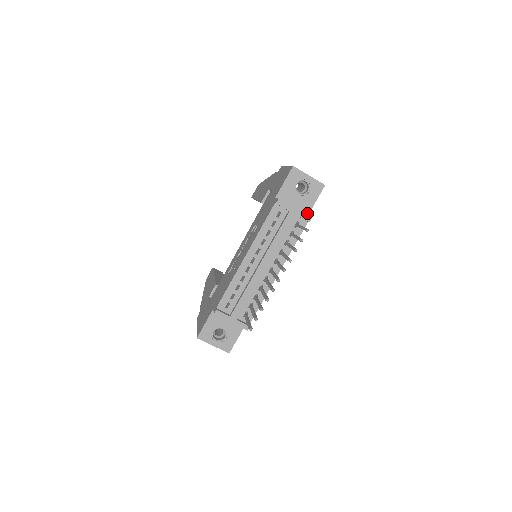
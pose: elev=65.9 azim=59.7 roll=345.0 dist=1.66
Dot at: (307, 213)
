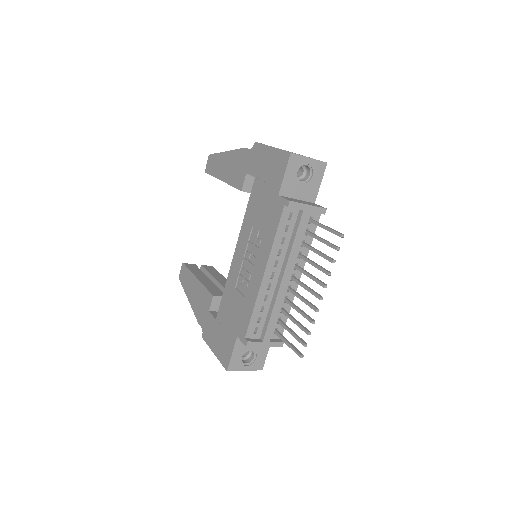
Dot at: (314, 200)
